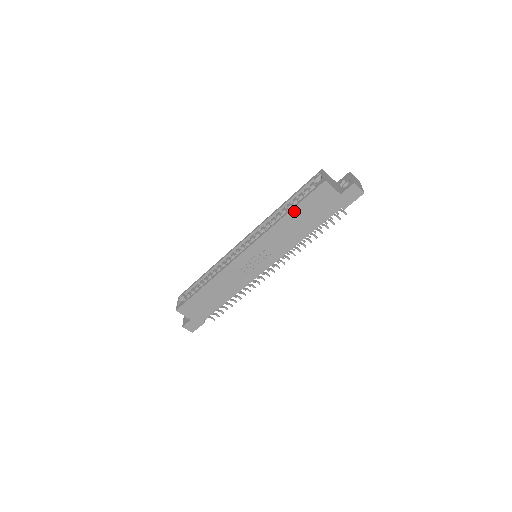
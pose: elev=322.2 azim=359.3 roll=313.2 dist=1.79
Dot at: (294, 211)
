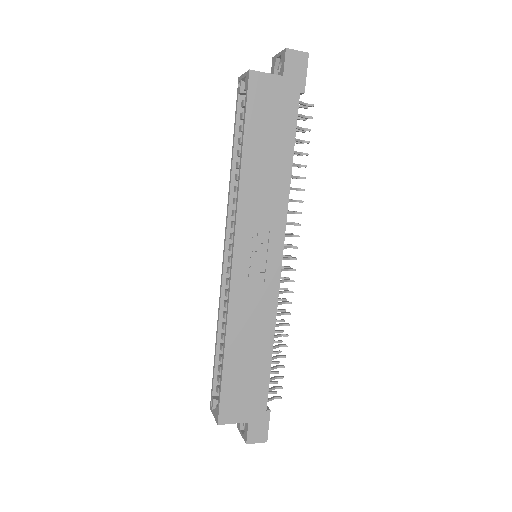
Dot at: (247, 143)
